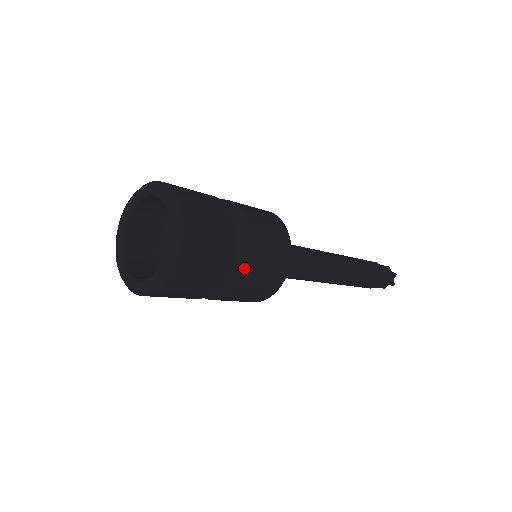
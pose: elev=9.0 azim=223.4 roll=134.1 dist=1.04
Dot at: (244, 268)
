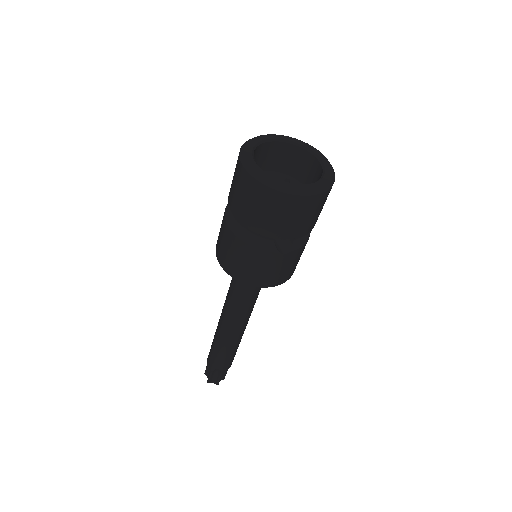
Dot at: (296, 247)
